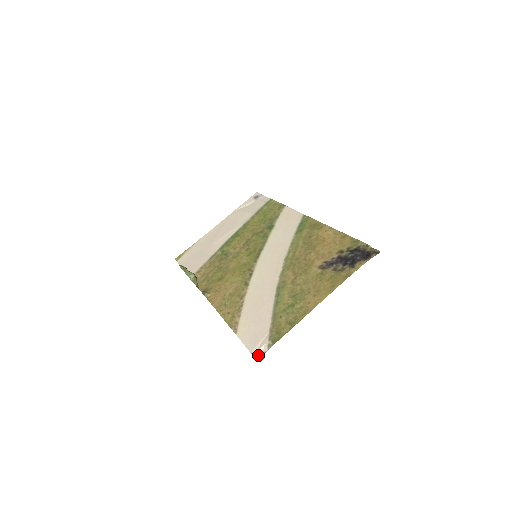
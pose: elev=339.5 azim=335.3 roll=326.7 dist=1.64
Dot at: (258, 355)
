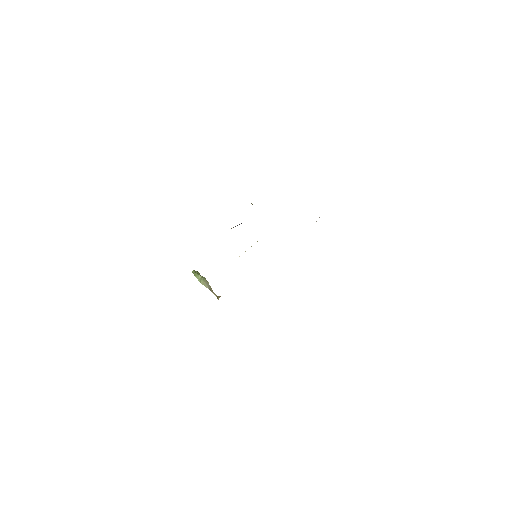
Dot at: occluded
